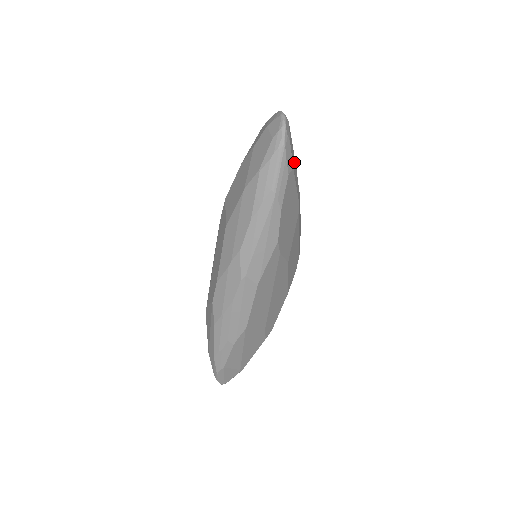
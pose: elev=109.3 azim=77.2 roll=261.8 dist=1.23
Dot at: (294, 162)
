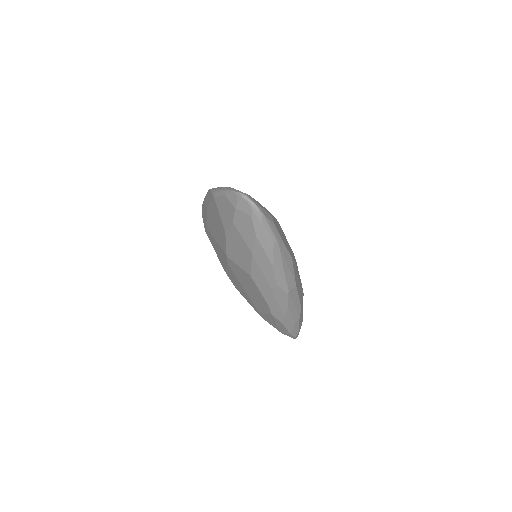
Dot at: occluded
